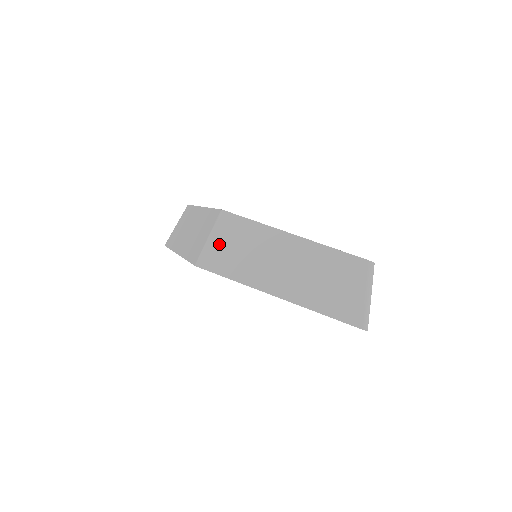
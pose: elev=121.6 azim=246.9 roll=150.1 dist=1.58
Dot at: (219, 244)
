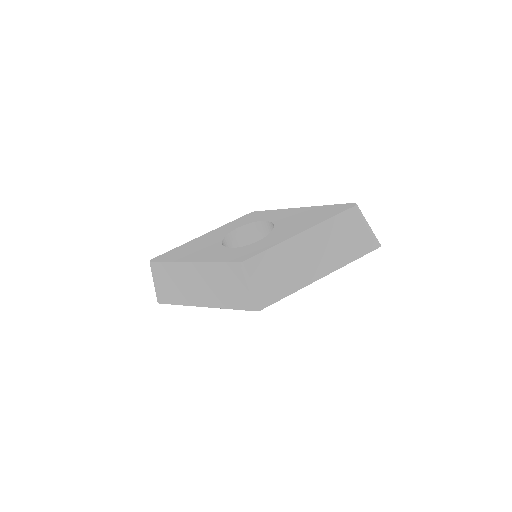
Dot at: (261, 284)
